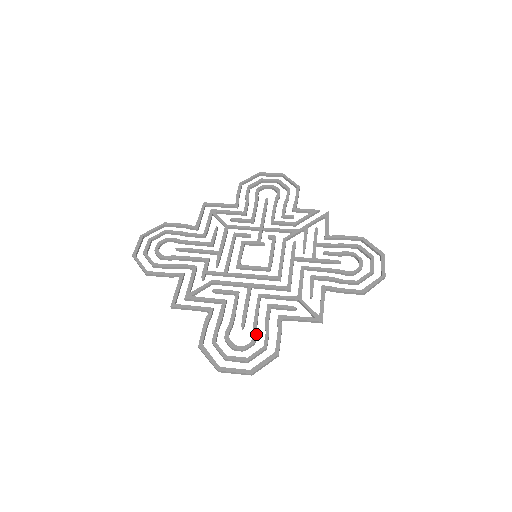
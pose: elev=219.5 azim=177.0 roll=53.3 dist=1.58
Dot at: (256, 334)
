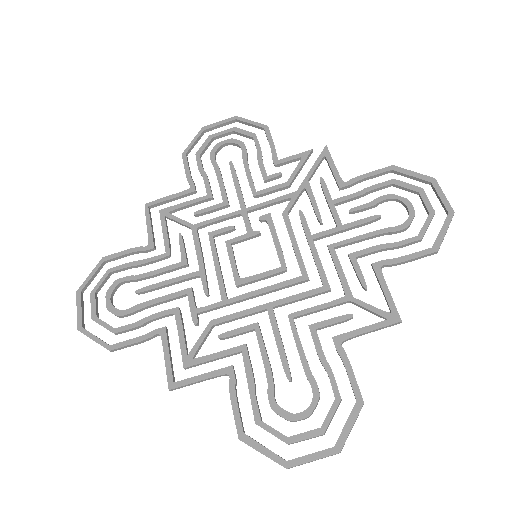
Dot at: (315, 383)
